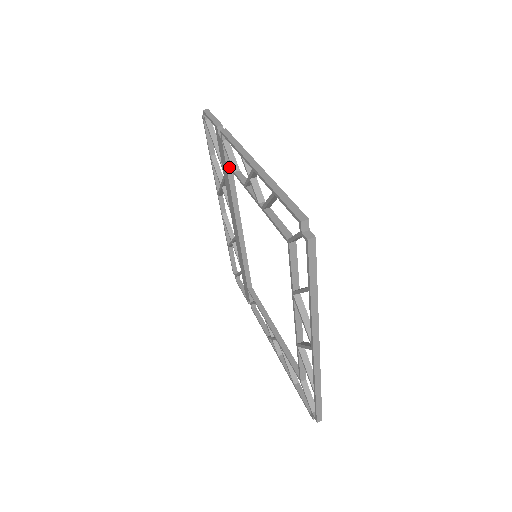
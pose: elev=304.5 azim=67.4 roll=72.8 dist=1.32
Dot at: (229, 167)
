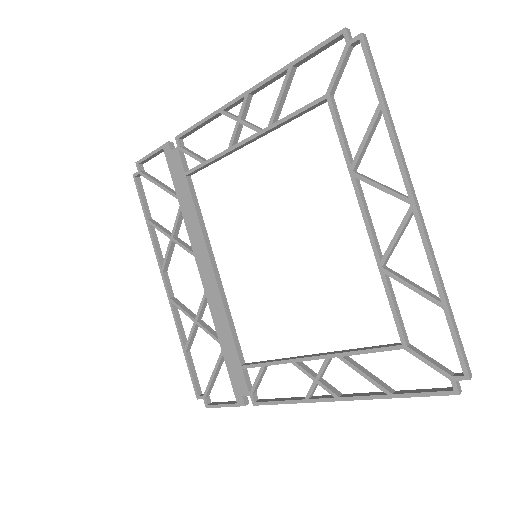
Dot at: (193, 169)
